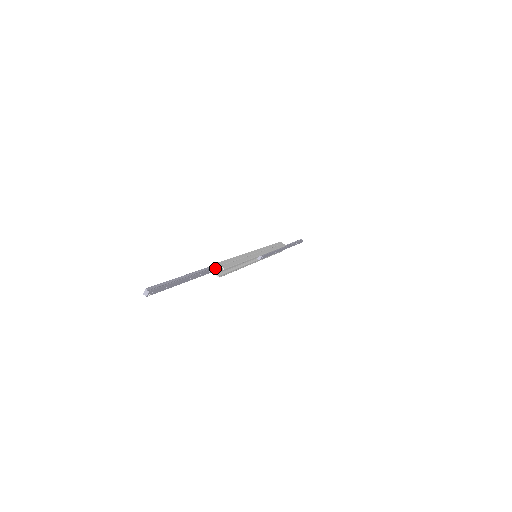
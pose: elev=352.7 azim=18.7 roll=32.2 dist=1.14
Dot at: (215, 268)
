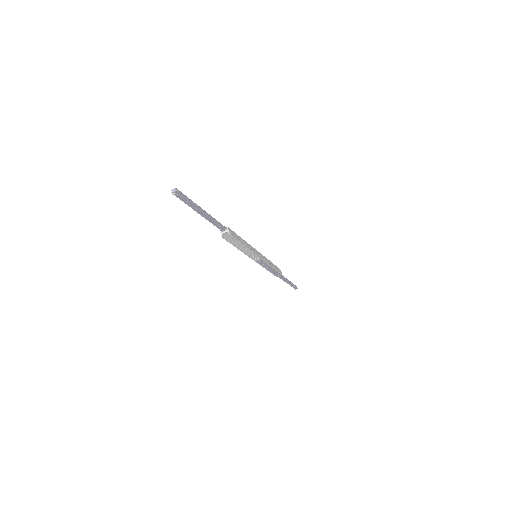
Dot at: (224, 229)
